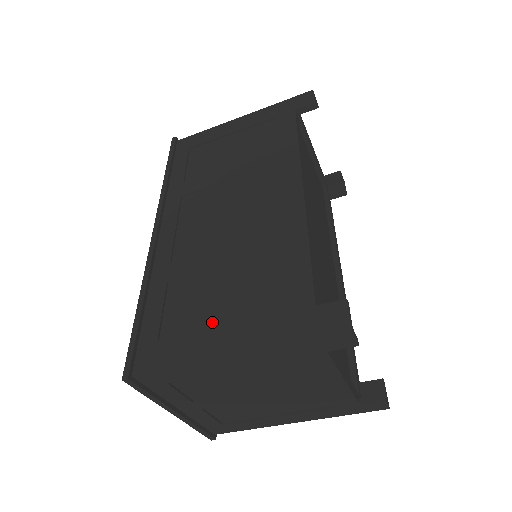
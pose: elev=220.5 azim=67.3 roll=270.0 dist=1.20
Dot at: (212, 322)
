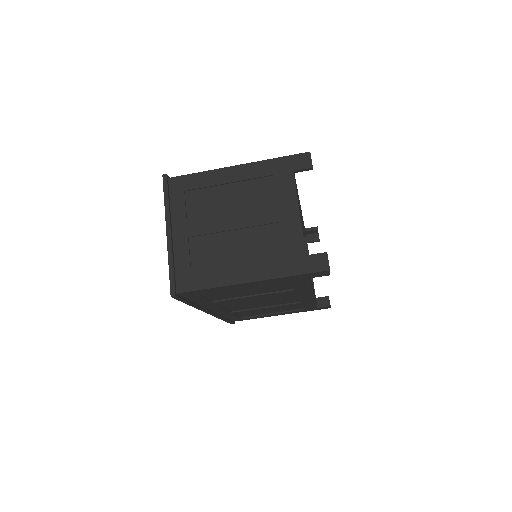
Dot at: occluded
